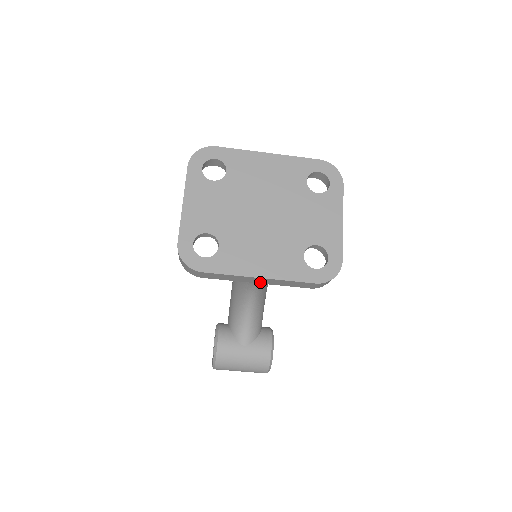
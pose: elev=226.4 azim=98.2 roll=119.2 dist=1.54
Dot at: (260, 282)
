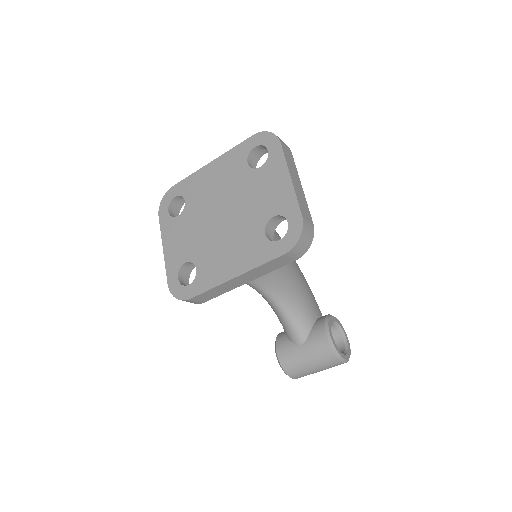
Dot at: (247, 280)
